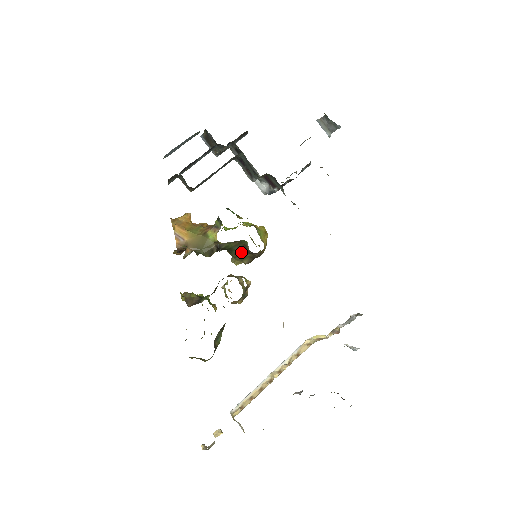
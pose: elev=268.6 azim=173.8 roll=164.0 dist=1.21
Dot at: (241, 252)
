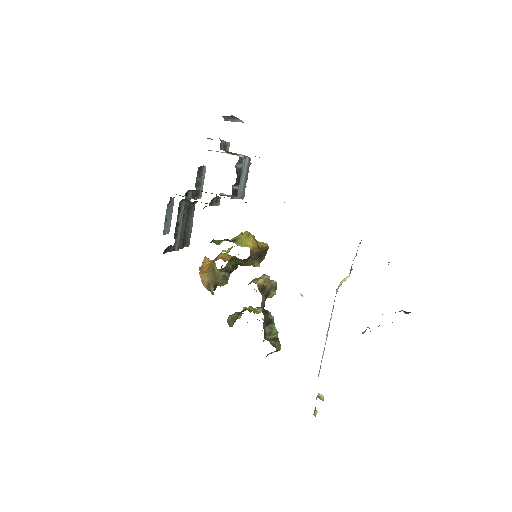
Dot at: (243, 262)
